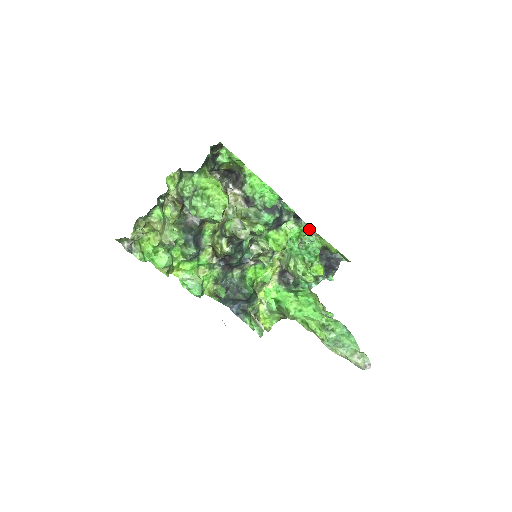
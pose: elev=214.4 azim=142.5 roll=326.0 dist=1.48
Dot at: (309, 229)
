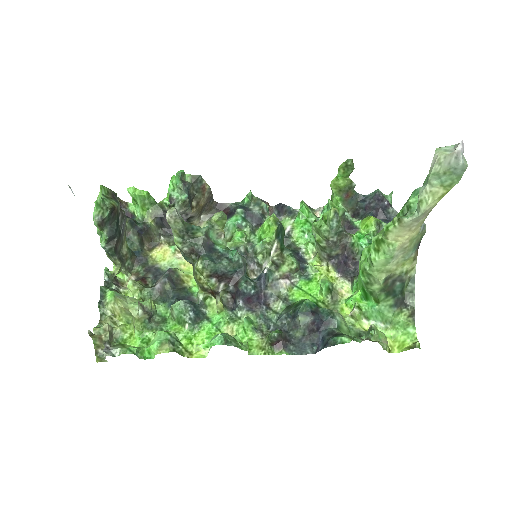
Dot at: (303, 203)
